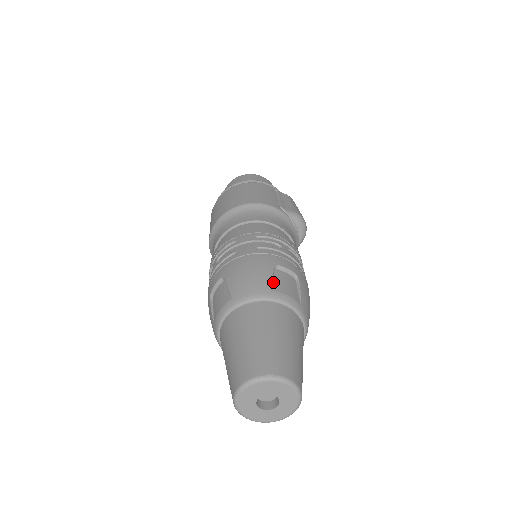
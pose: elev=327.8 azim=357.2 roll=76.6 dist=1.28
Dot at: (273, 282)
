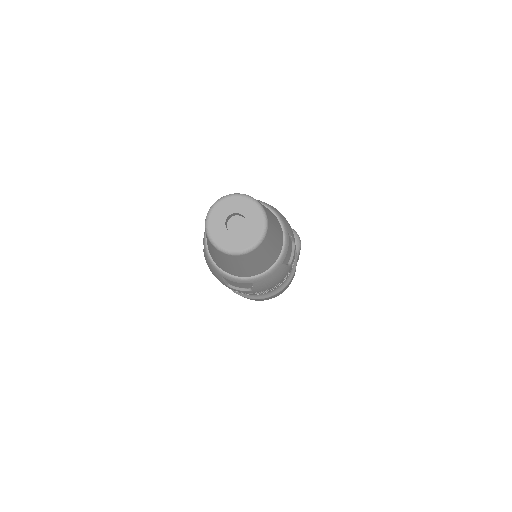
Dot at: occluded
